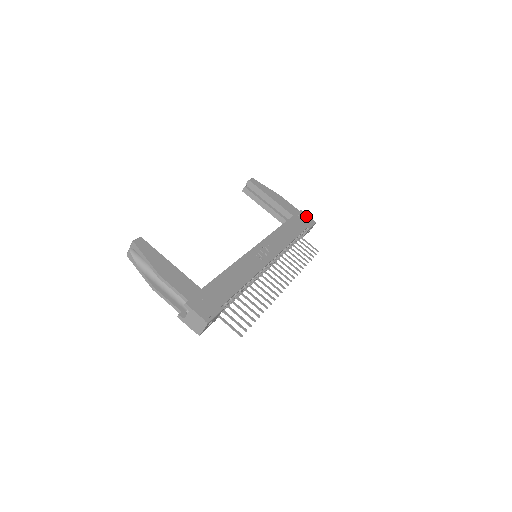
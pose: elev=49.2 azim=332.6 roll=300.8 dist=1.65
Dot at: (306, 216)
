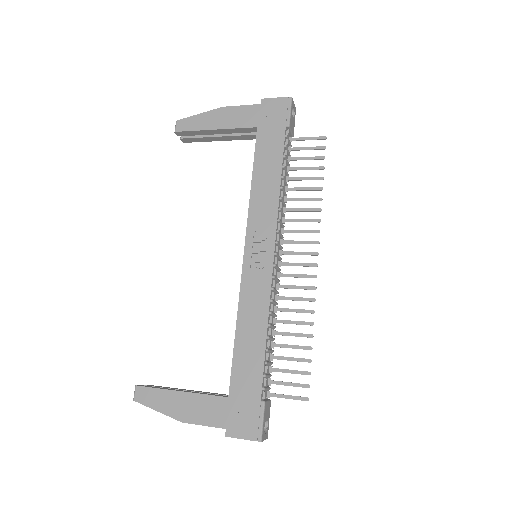
Dot at: (273, 103)
